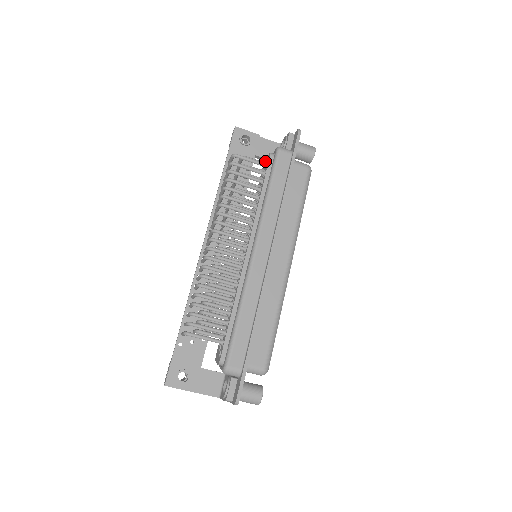
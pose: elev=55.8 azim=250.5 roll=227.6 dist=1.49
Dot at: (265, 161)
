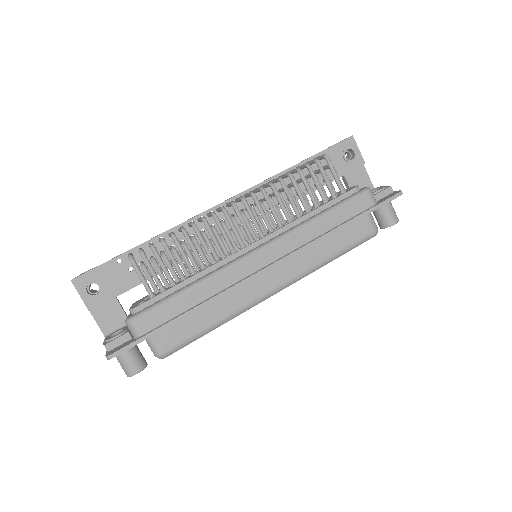
Dot at: occluded
